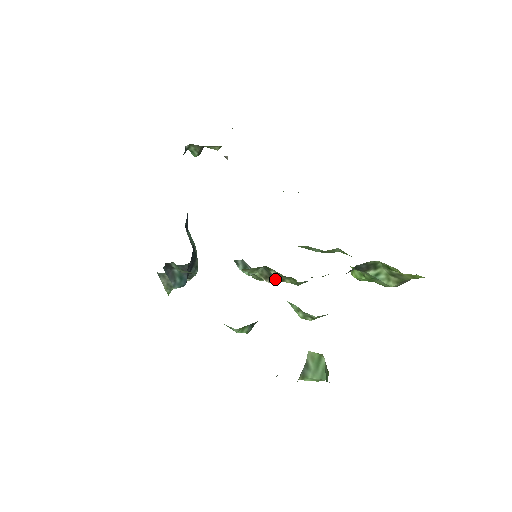
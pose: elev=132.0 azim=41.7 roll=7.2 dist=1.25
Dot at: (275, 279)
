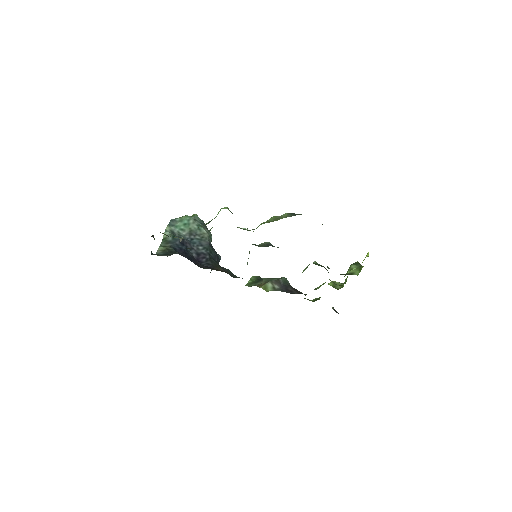
Dot at: occluded
